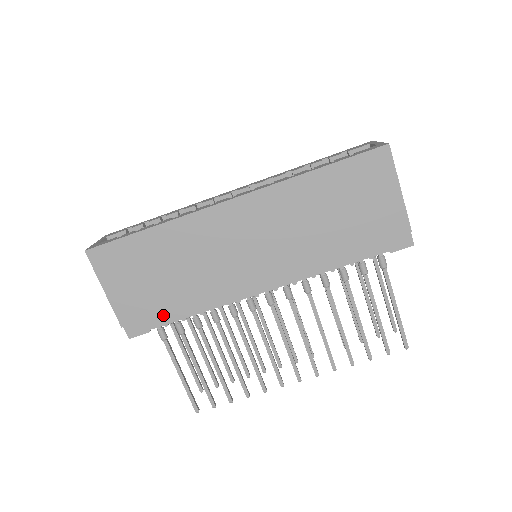
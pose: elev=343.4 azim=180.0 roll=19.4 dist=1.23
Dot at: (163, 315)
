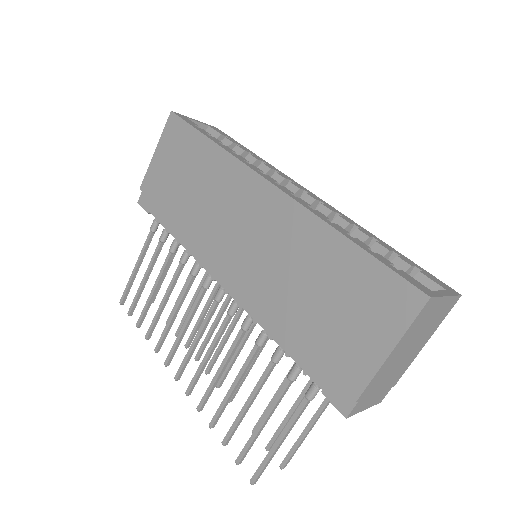
Dot at: (163, 212)
